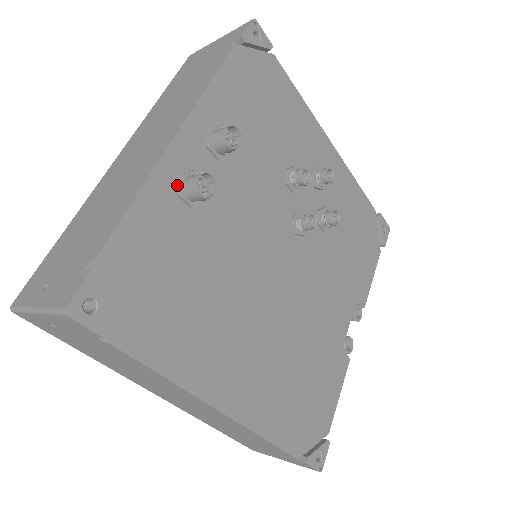
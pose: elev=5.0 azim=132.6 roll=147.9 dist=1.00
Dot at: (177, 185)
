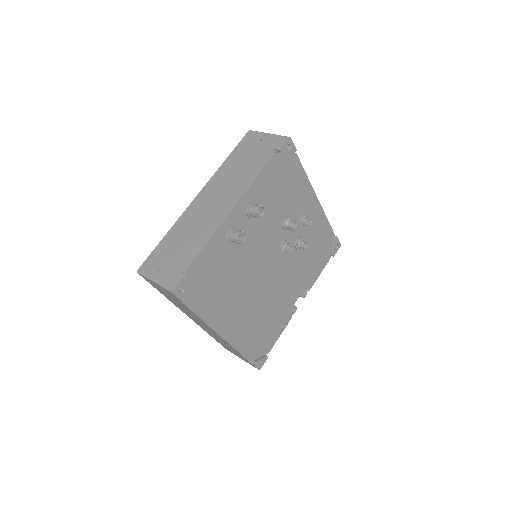
Dot at: (227, 233)
